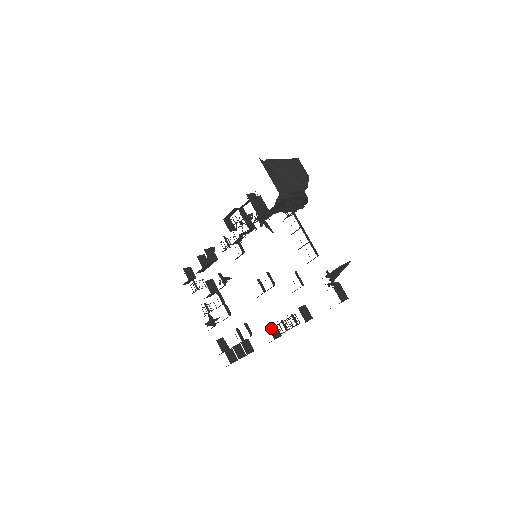
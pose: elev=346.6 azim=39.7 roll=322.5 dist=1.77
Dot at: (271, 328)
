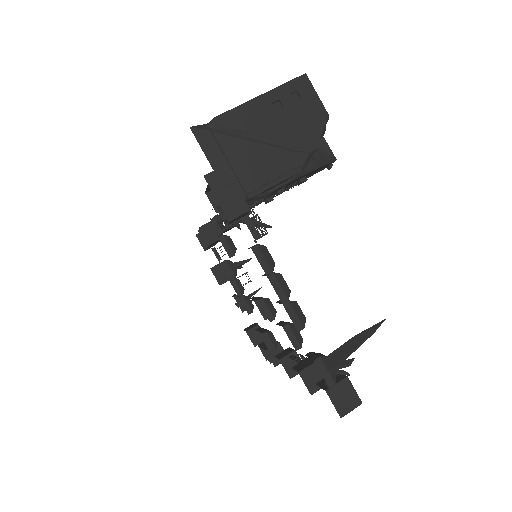
Dot at: (286, 361)
